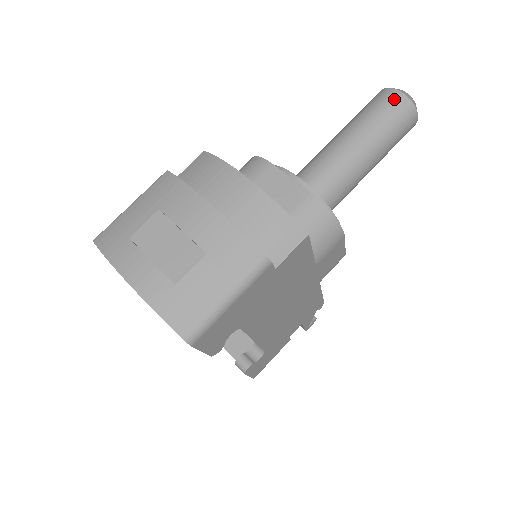
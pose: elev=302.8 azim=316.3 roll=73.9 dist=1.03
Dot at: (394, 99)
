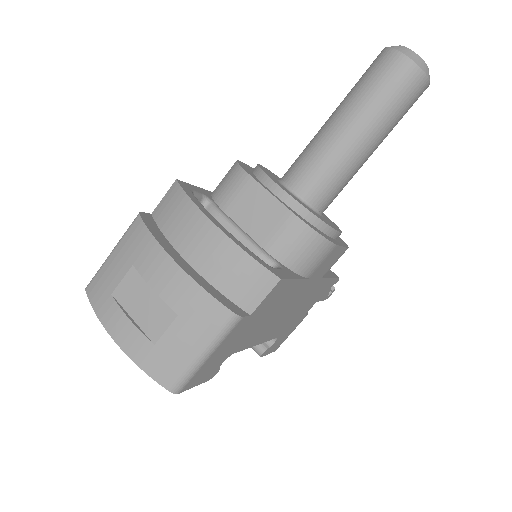
Dot at: (396, 66)
